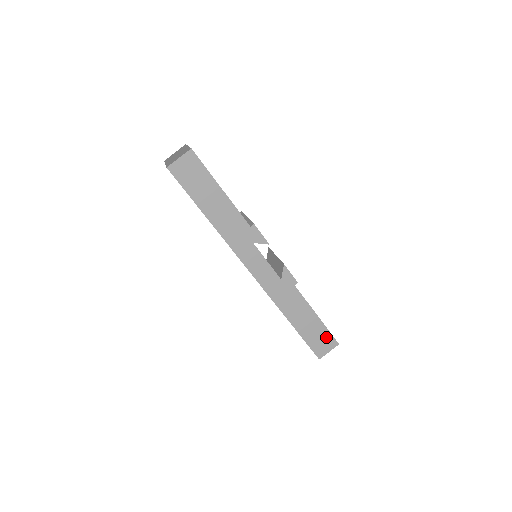
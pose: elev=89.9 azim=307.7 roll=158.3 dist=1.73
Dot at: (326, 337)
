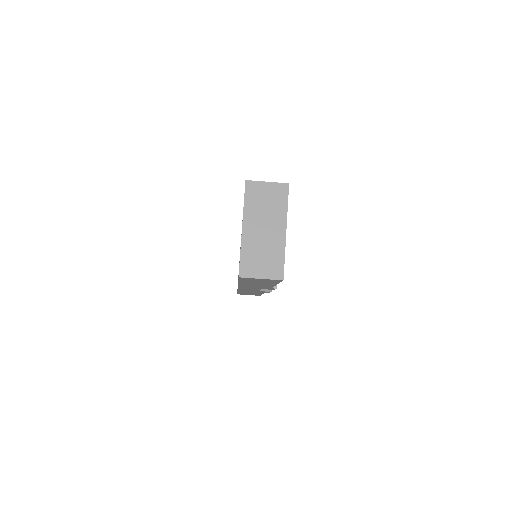
Dot at: occluded
